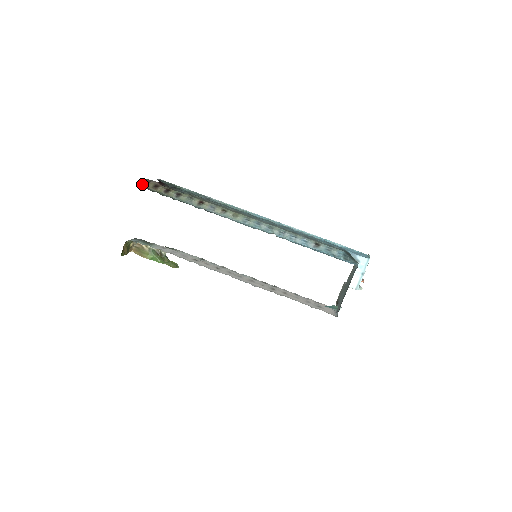
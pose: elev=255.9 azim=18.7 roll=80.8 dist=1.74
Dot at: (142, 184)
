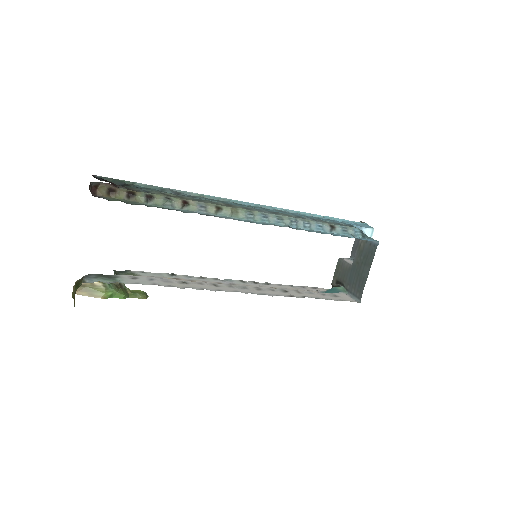
Dot at: occluded
